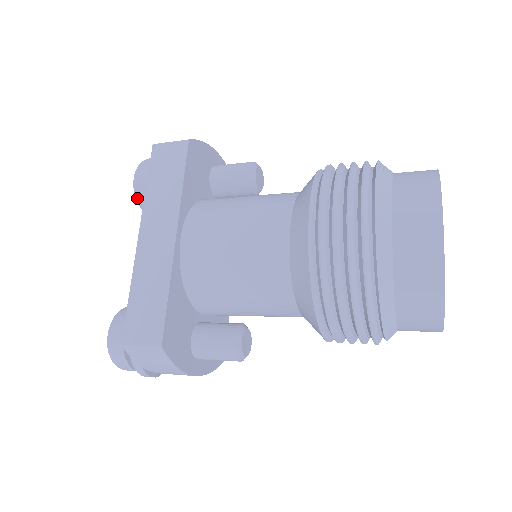
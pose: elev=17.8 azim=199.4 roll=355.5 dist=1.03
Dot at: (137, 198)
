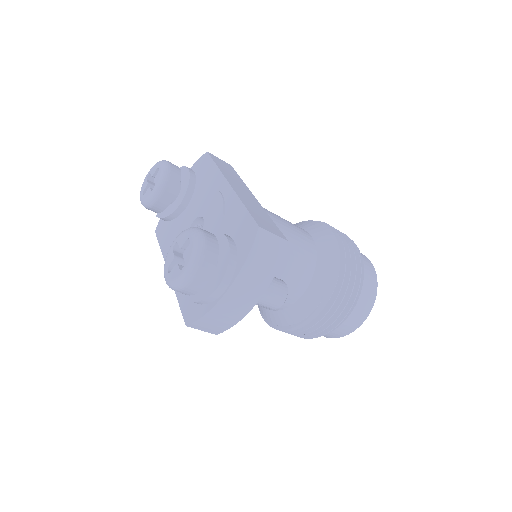
Dot at: (168, 176)
